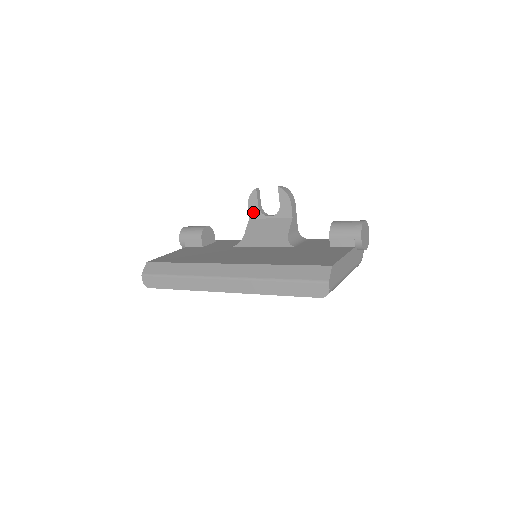
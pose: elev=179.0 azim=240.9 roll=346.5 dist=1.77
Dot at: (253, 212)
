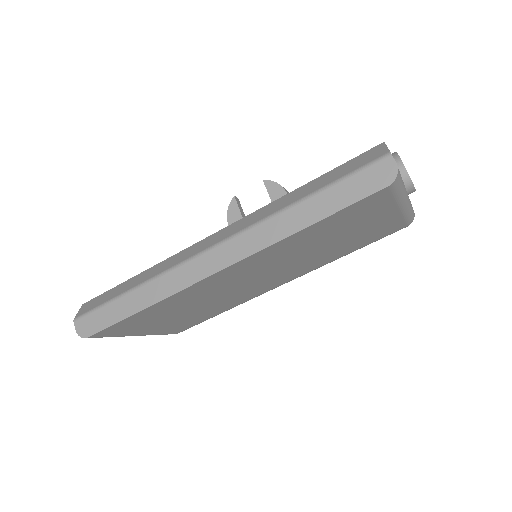
Dot at: occluded
